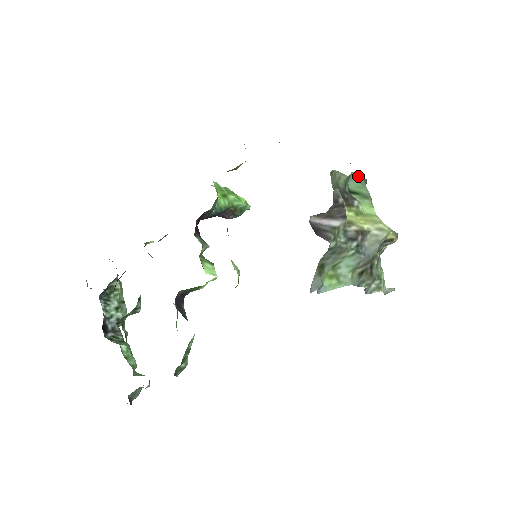
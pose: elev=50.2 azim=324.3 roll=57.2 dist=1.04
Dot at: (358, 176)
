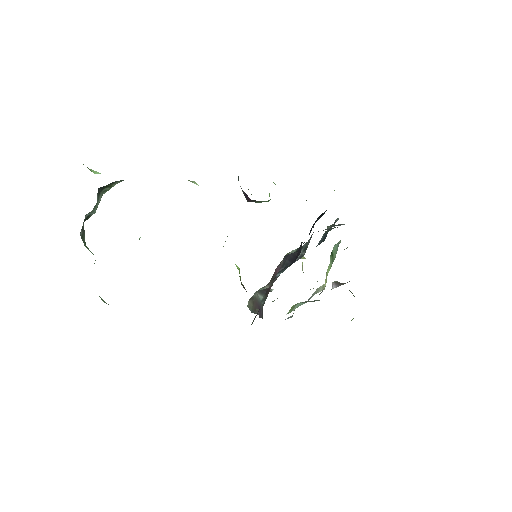
Dot at: (339, 243)
